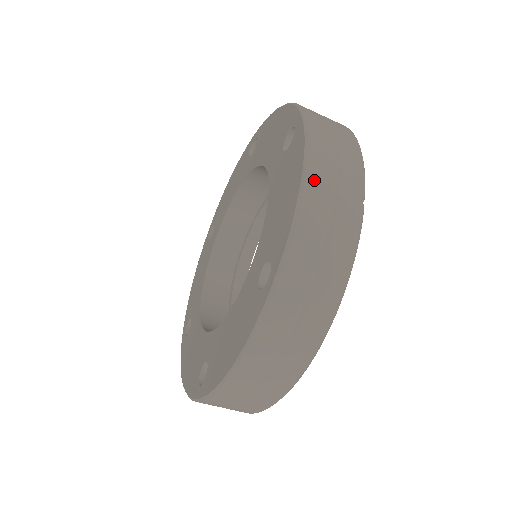
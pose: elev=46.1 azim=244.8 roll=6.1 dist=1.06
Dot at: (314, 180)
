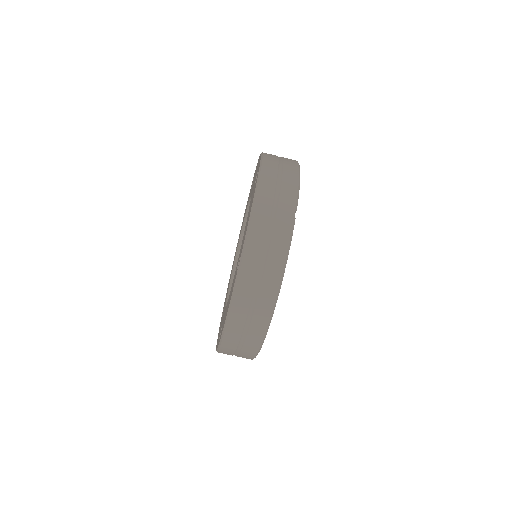
Dot at: (260, 203)
